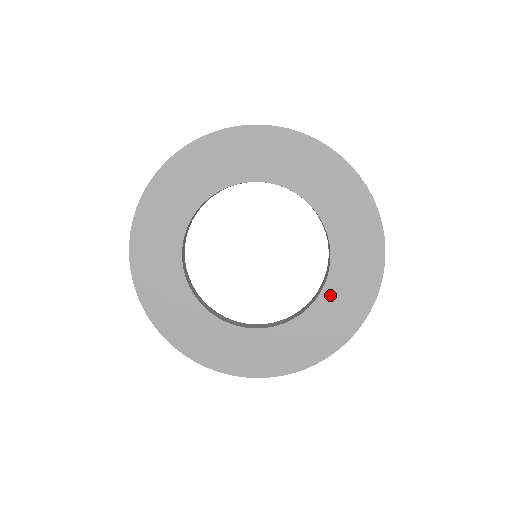
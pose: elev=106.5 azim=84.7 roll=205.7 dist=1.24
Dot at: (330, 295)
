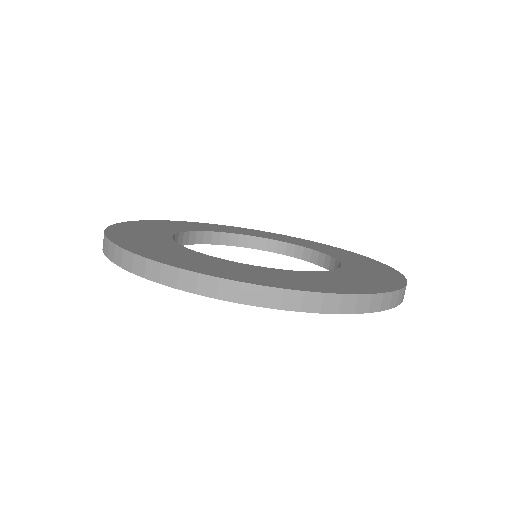
Dot at: (337, 275)
